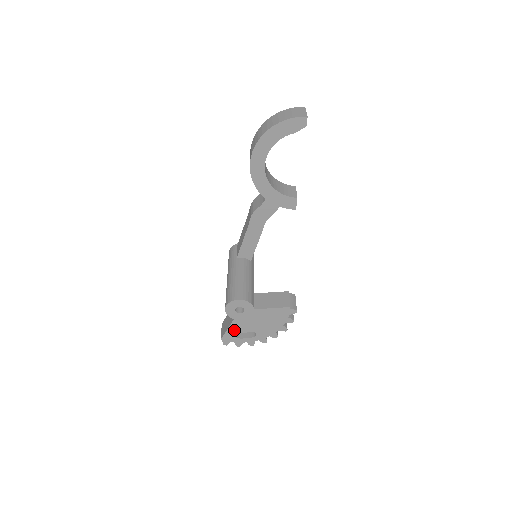
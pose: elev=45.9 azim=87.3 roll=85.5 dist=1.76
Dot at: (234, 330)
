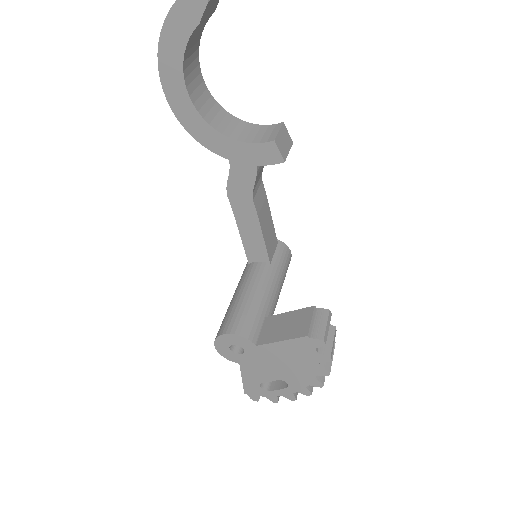
Dot at: (252, 379)
